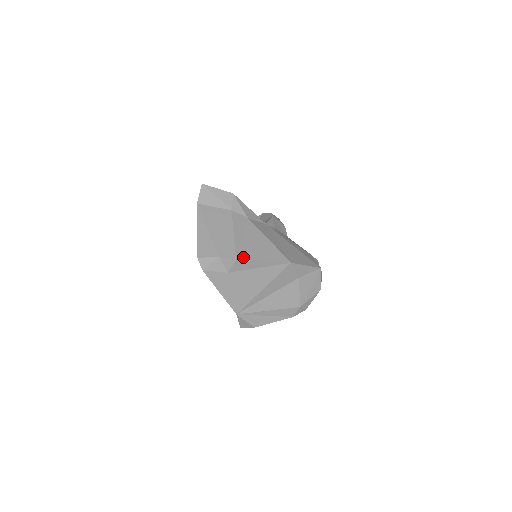
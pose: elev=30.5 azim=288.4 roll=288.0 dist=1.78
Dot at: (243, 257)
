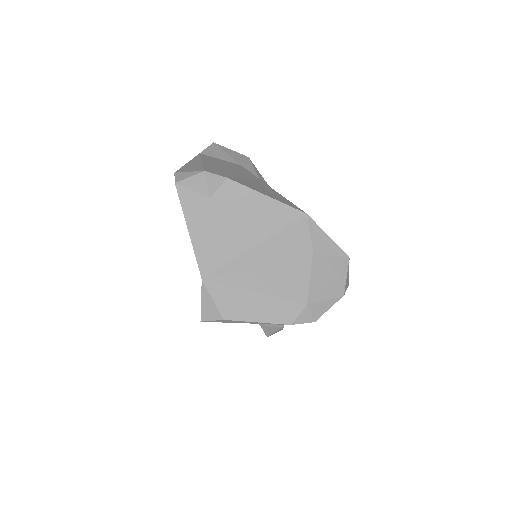
Dot at: (239, 181)
